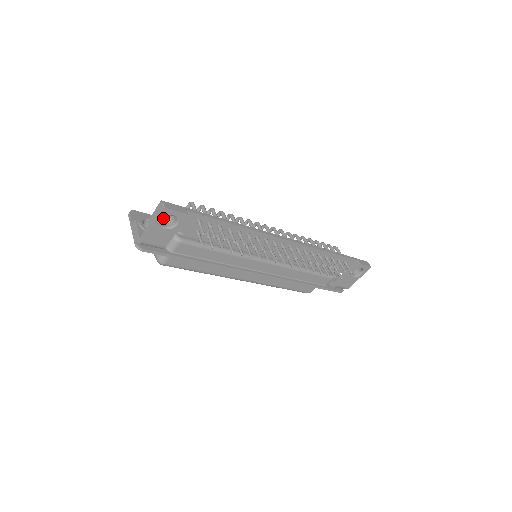
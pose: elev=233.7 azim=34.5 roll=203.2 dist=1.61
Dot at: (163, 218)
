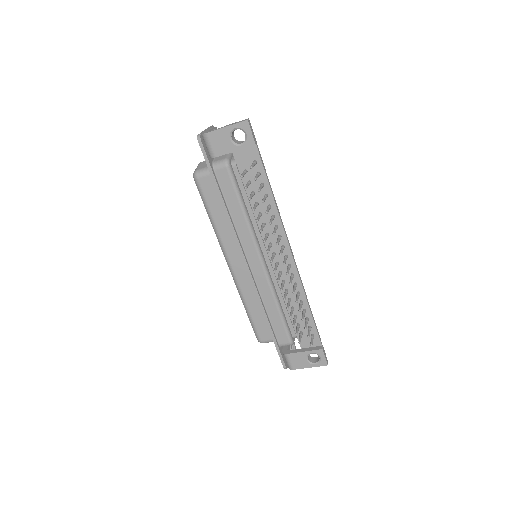
Dot at: occluded
